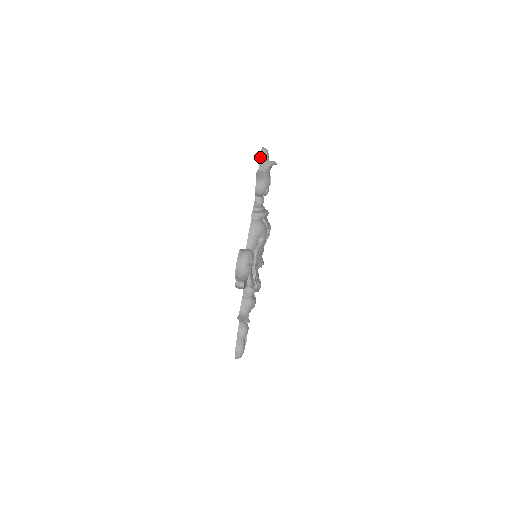
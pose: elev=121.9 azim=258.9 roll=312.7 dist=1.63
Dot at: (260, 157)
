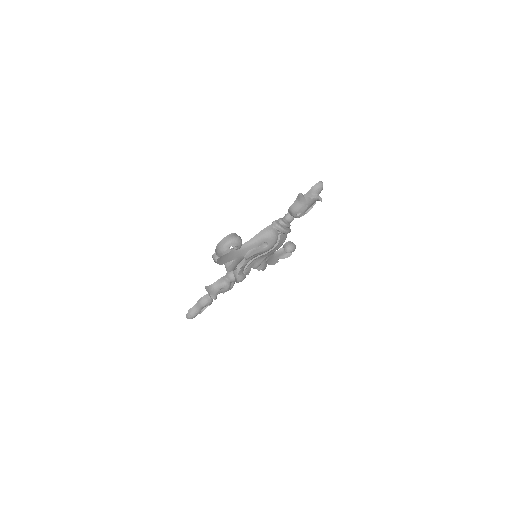
Dot at: (313, 186)
